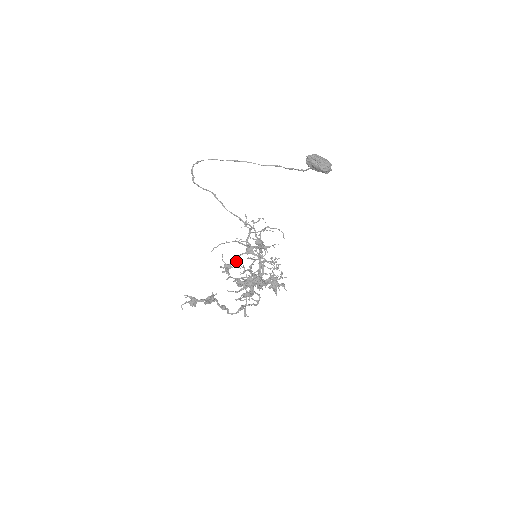
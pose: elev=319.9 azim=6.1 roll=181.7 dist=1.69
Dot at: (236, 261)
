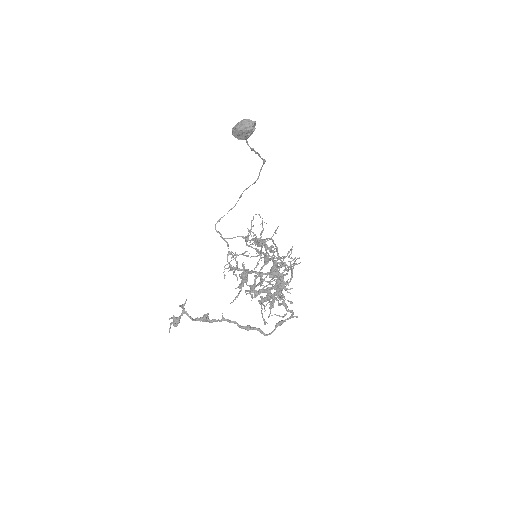
Dot at: occluded
